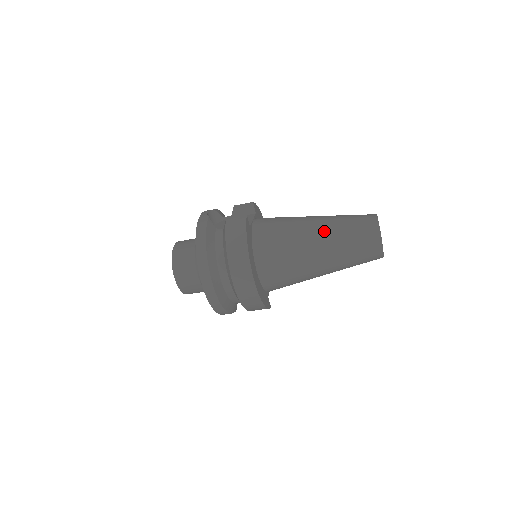
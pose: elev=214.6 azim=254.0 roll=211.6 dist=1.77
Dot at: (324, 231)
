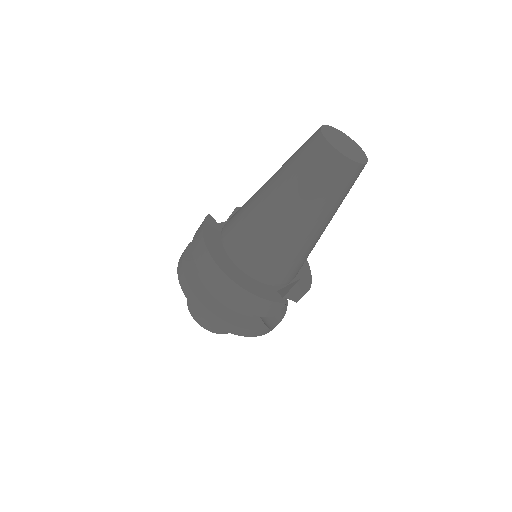
Dot at: (273, 178)
